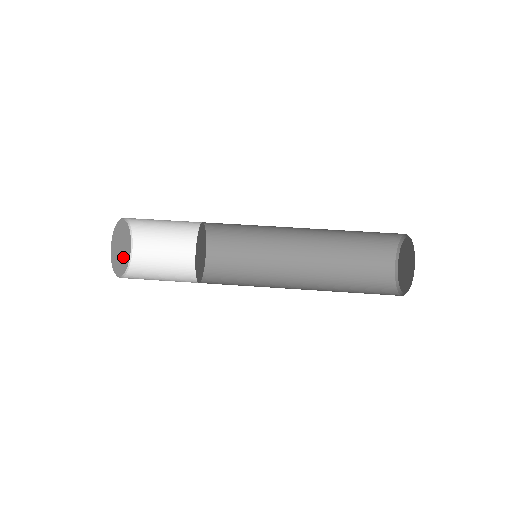
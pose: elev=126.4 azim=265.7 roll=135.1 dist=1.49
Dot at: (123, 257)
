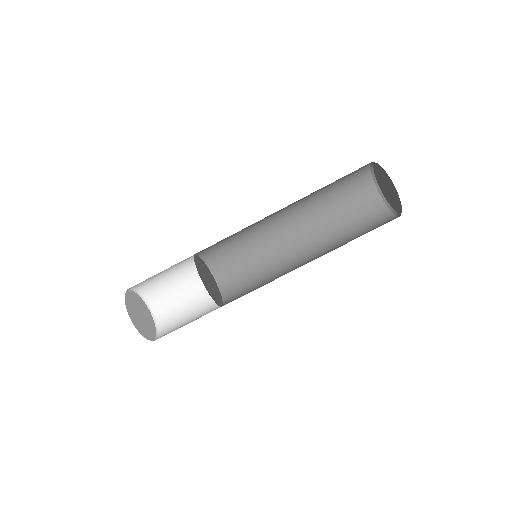
Dot at: (143, 311)
